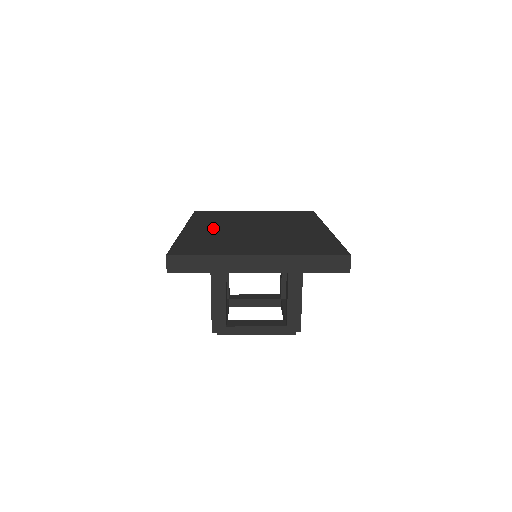
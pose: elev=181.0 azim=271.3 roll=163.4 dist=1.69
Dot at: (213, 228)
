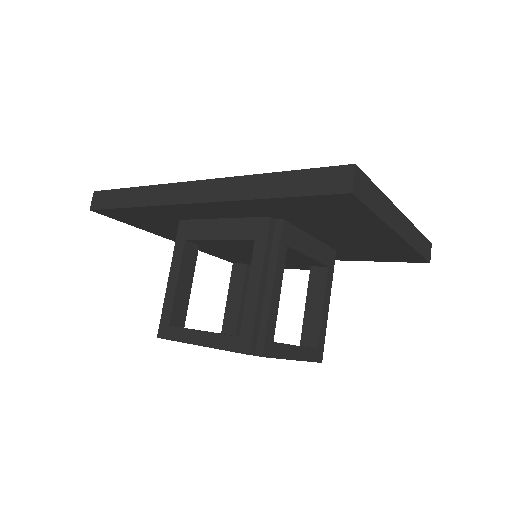
Dot at: occluded
